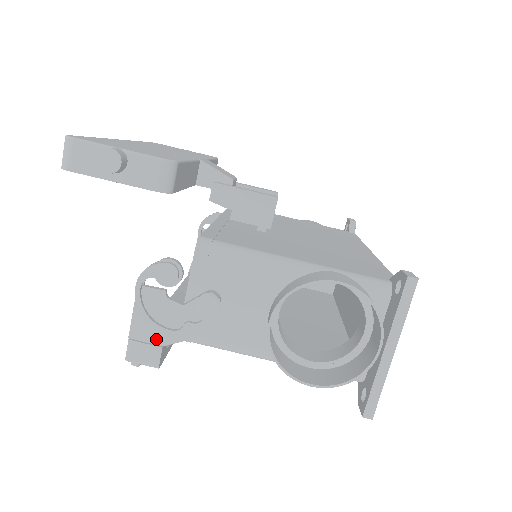
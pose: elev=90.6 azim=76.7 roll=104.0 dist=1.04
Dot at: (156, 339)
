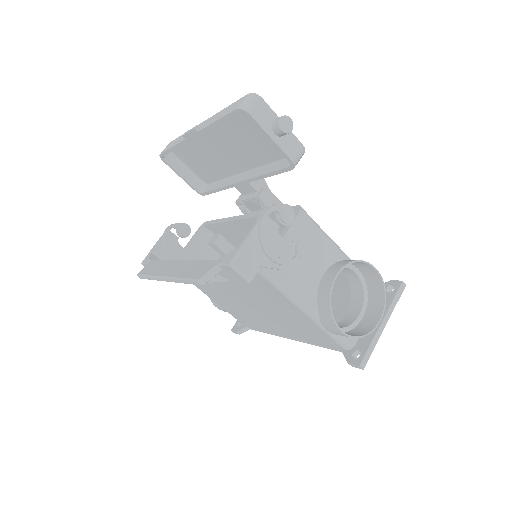
Dot at: (258, 258)
